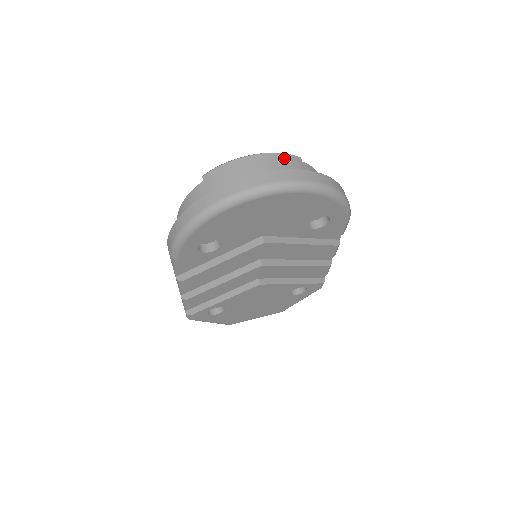
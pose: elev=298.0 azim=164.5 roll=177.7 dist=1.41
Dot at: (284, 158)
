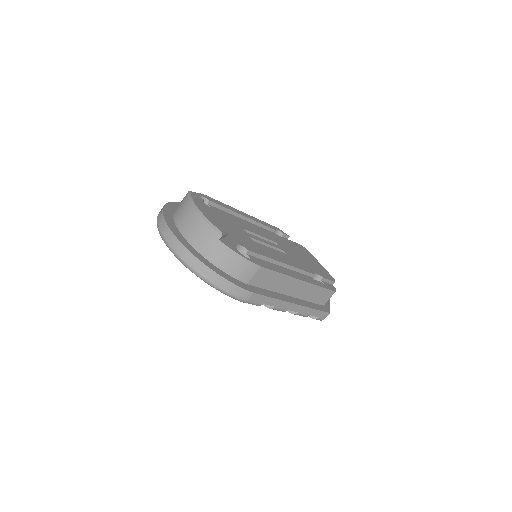
Dot at: (204, 227)
